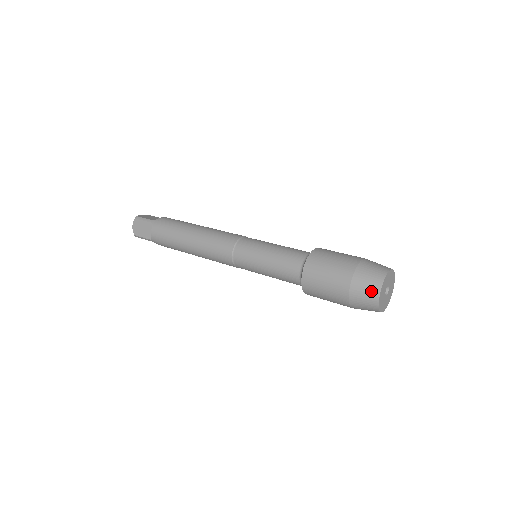
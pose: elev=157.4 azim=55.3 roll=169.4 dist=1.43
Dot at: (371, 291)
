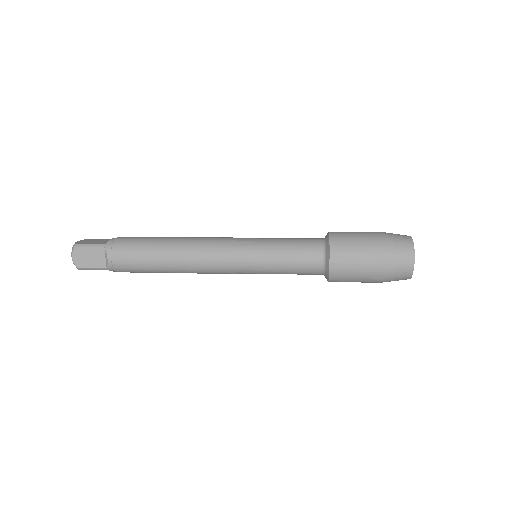
Dot at: (406, 261)
